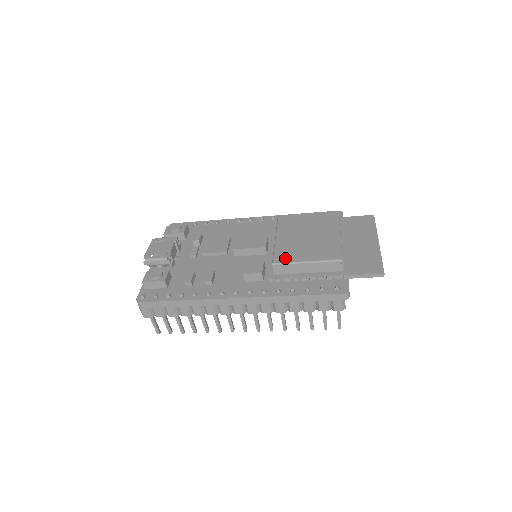
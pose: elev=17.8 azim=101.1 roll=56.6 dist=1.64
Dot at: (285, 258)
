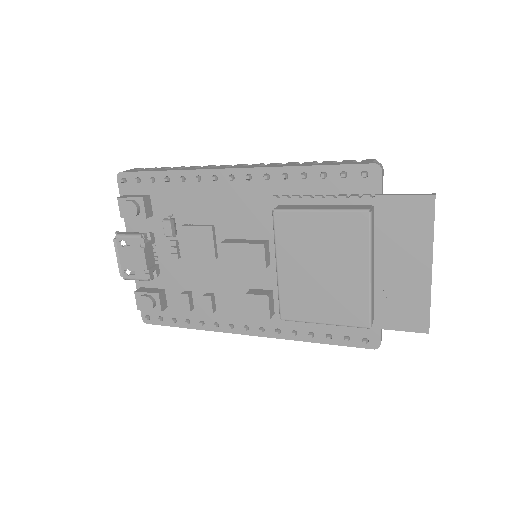
Dot at: (295, 313)
